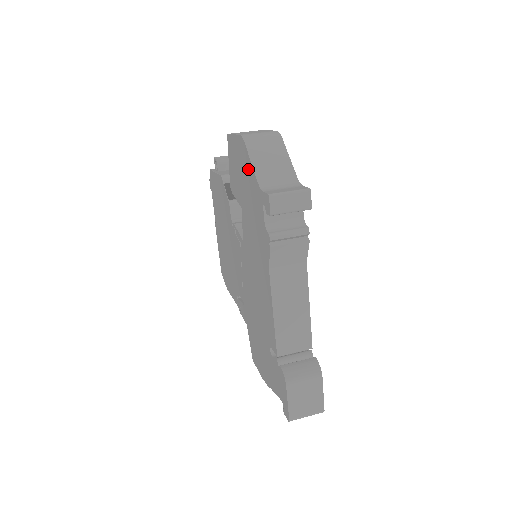
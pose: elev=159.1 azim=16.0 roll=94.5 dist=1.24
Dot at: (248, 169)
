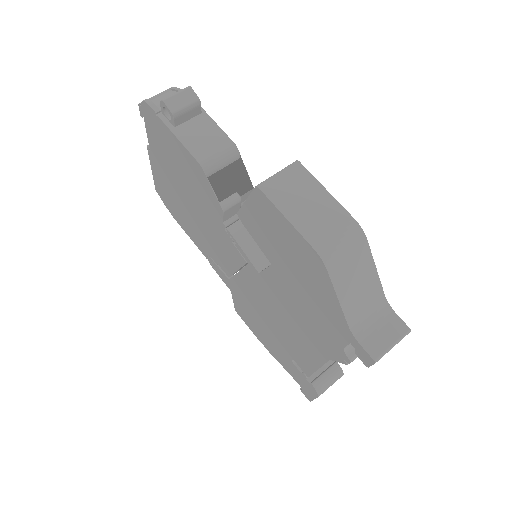
Dot at: (323, 289)
